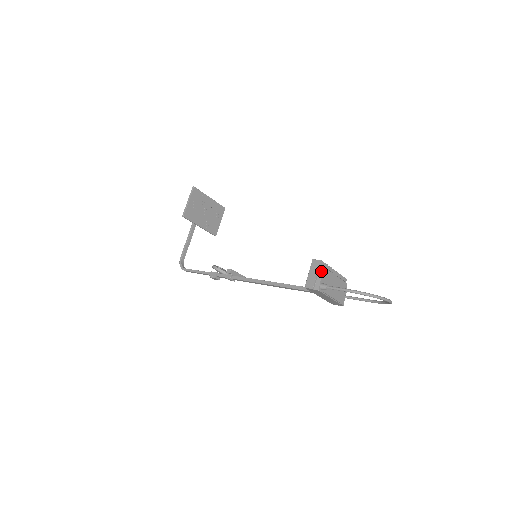
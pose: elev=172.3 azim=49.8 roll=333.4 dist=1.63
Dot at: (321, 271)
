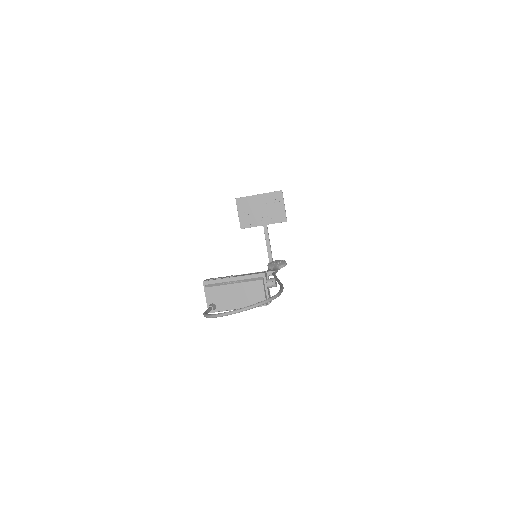
Dot at: (206, 293)
